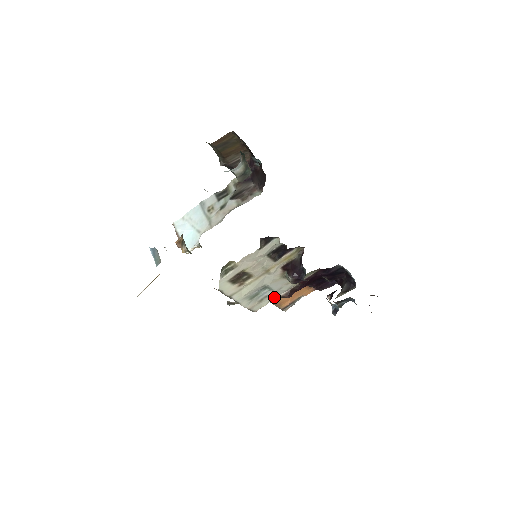
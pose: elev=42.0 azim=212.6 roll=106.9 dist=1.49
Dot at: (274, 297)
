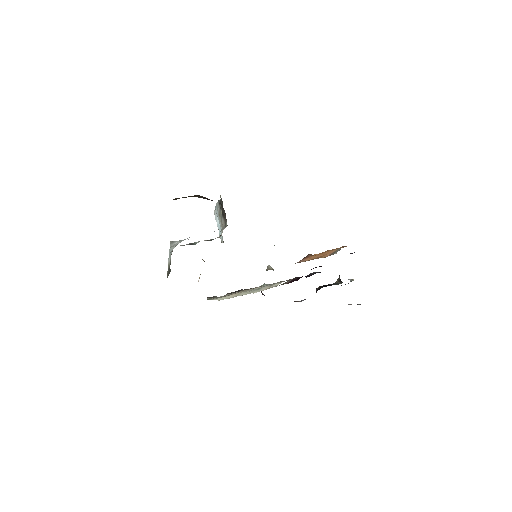
Dot at: occluded
